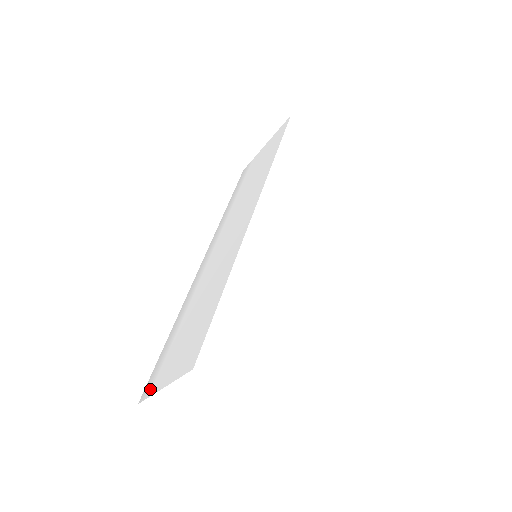
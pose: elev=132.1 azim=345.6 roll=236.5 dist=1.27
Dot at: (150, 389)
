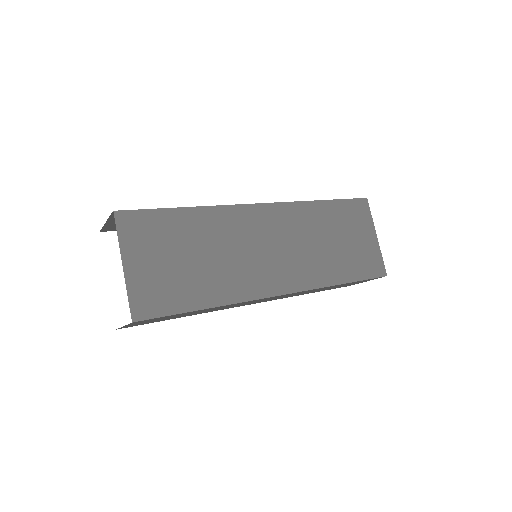
Dot at: occluded
